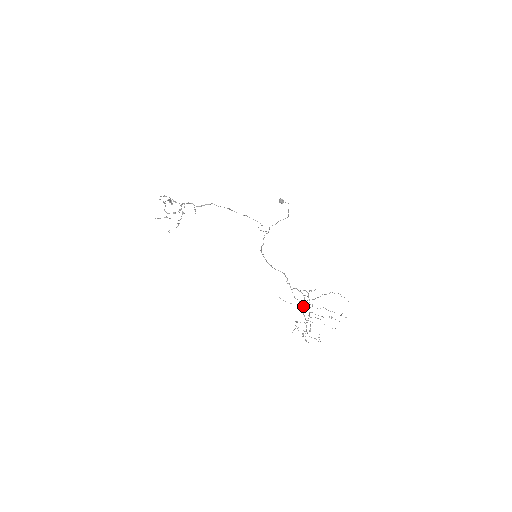
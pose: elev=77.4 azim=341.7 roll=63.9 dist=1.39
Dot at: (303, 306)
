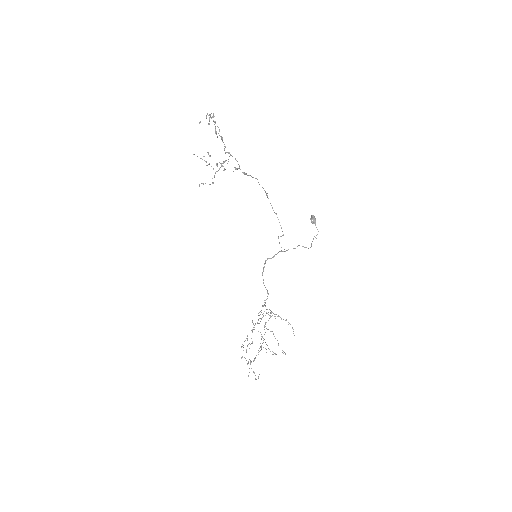
Dot at: occluded
